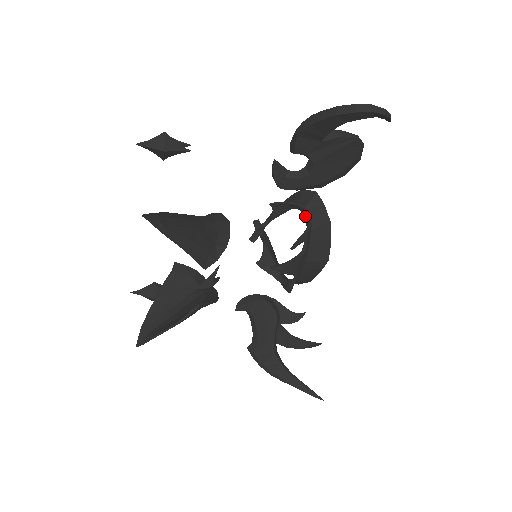
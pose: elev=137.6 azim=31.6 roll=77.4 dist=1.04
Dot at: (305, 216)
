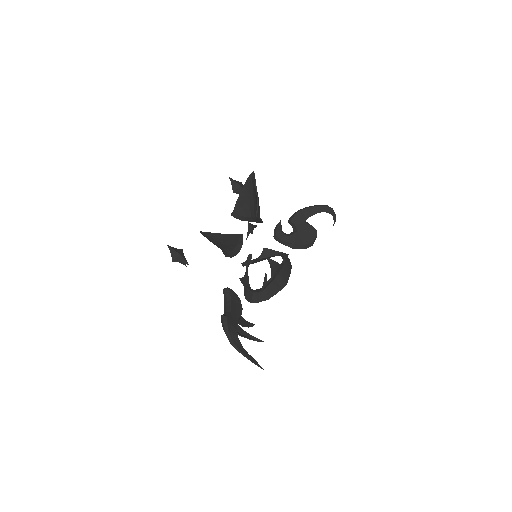
Dot at: occluded
